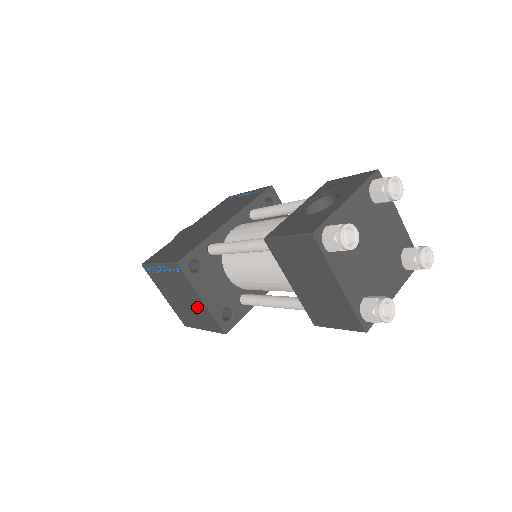
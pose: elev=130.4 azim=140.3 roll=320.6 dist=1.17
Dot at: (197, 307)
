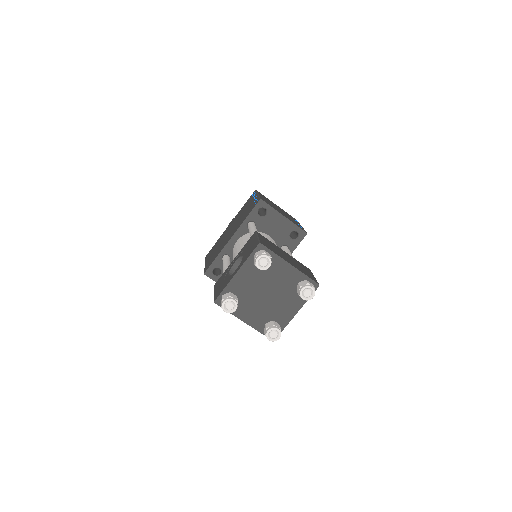
Dot at: occluded
